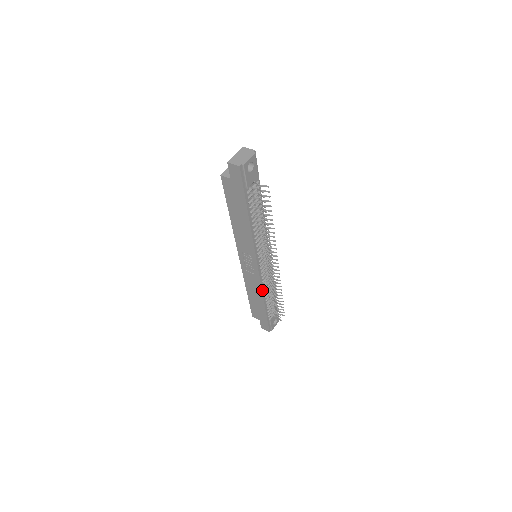
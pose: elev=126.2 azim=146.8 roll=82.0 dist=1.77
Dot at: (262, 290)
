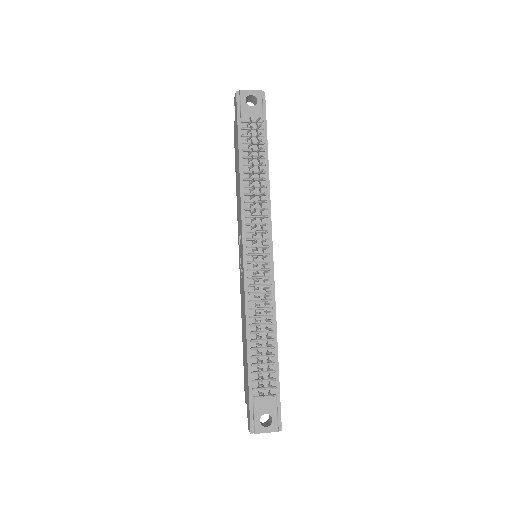
Dot at: (246, 311)
